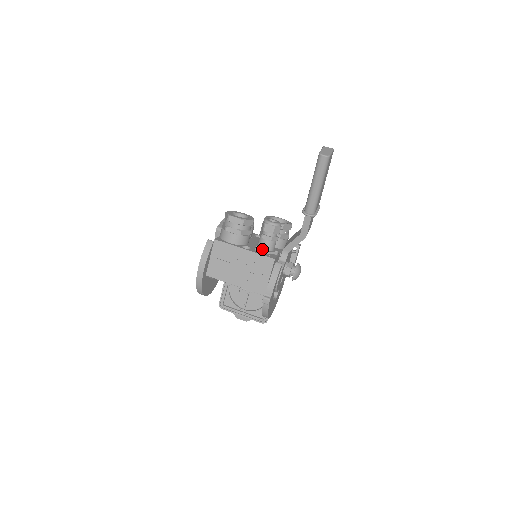
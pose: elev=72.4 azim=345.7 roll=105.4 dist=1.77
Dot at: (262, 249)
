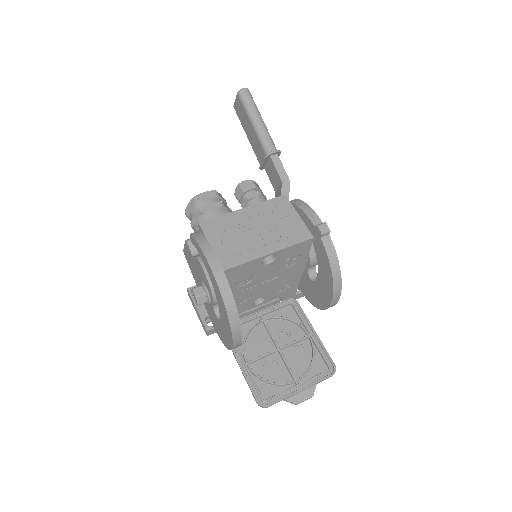
Dot at: occluded
